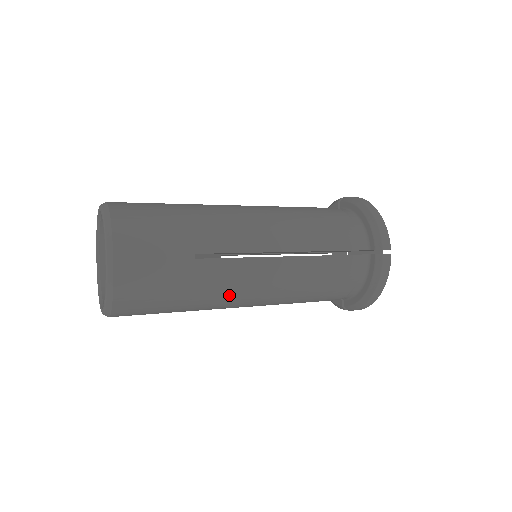
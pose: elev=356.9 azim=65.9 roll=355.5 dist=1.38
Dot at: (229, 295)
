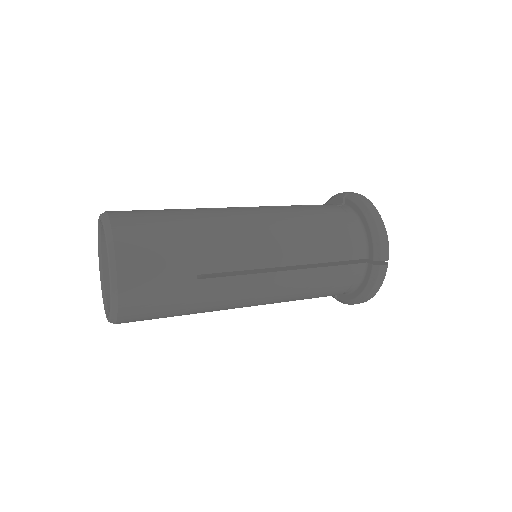
Dot at: (228, 305)
